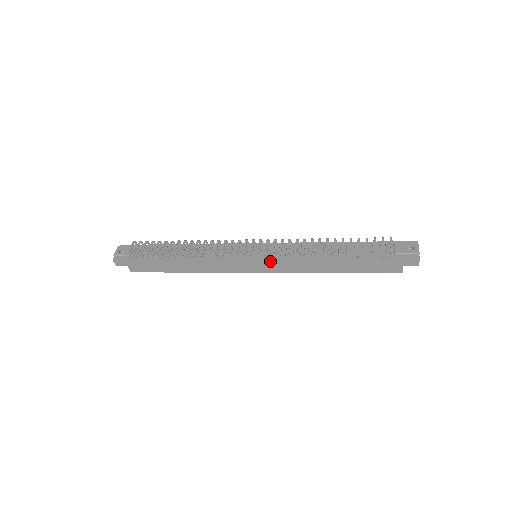
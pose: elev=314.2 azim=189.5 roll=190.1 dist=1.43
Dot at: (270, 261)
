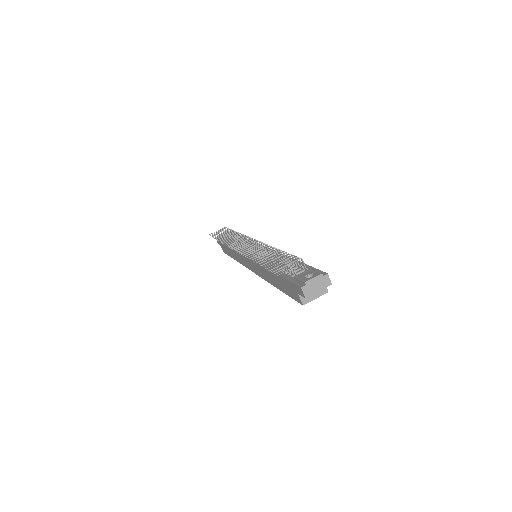
Dot at: (250, 260)
